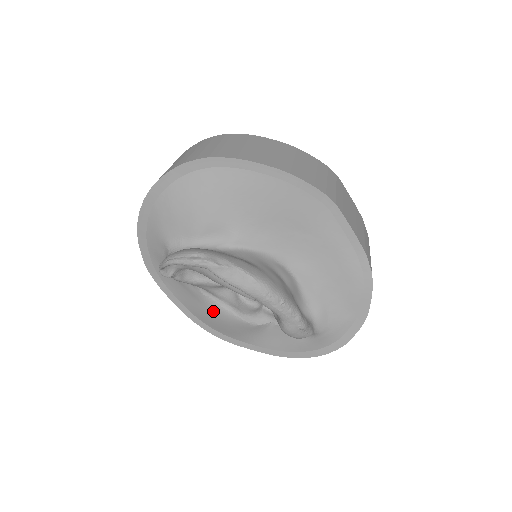
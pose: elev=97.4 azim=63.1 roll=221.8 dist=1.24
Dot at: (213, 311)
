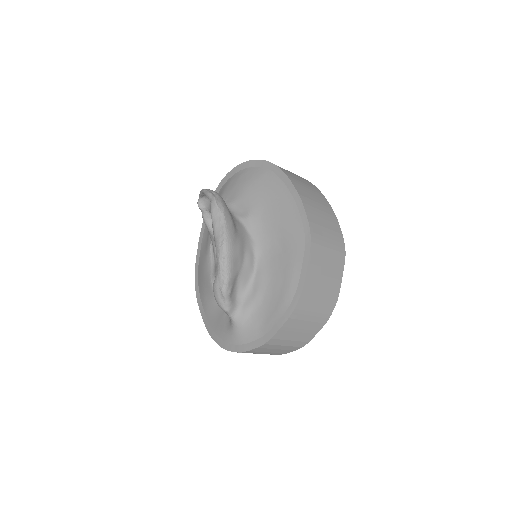
Dot at: (206, 264)
